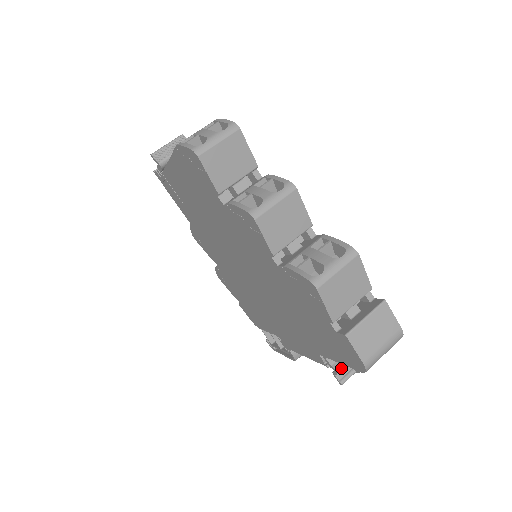
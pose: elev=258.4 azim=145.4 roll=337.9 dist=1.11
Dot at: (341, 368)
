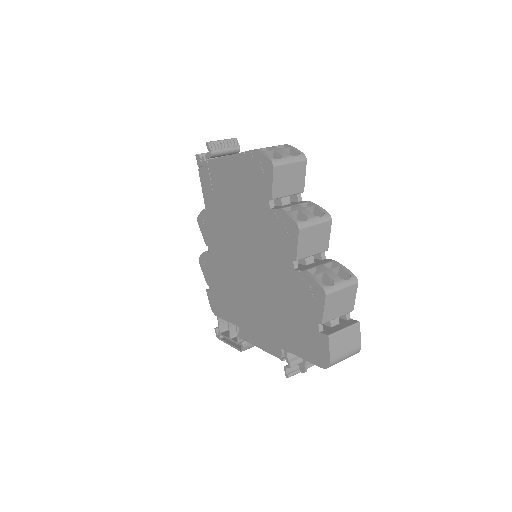
Dot at: (294, 364)
